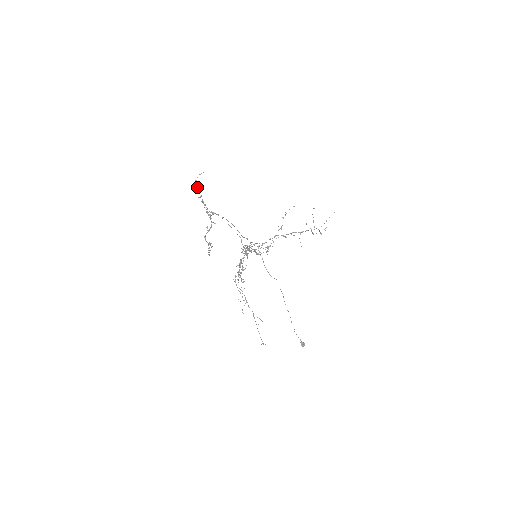
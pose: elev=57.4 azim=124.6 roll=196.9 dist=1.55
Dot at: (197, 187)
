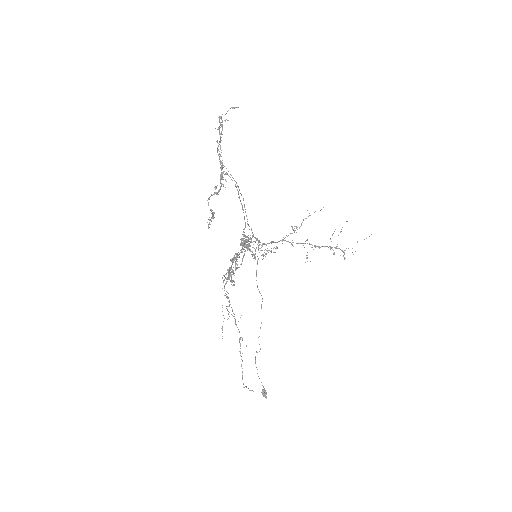
Dot at: (221, 125)
